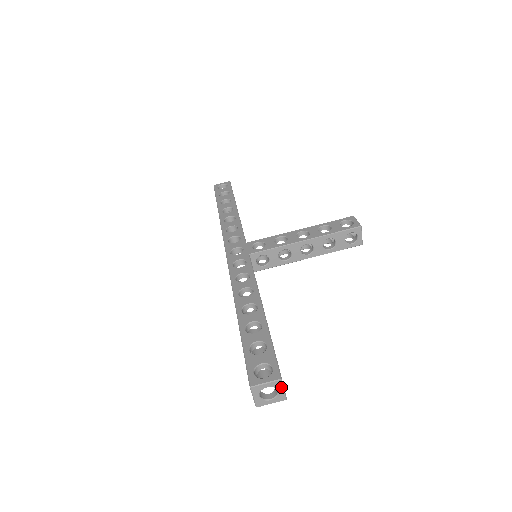
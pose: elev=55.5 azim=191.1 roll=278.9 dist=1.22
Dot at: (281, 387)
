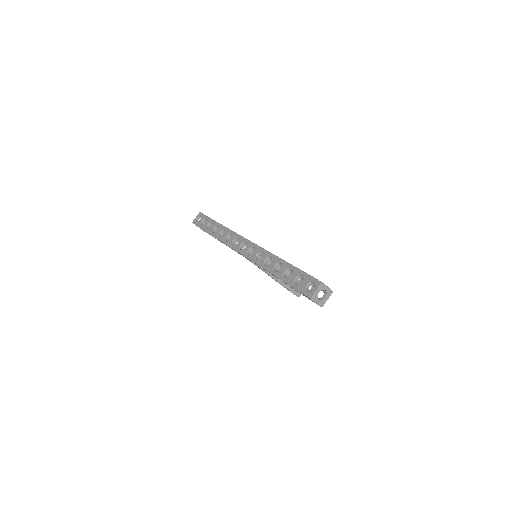
Dot at: (329, 296)
